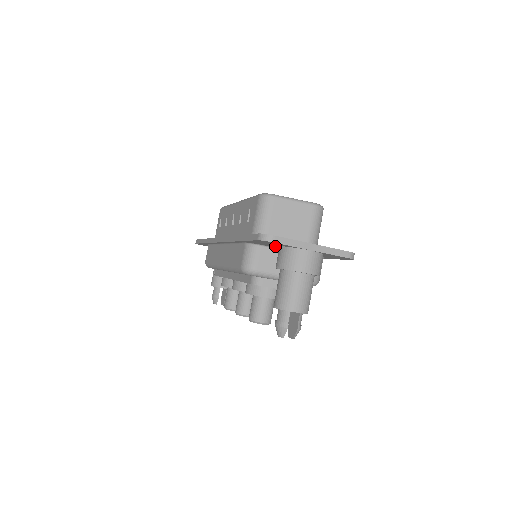
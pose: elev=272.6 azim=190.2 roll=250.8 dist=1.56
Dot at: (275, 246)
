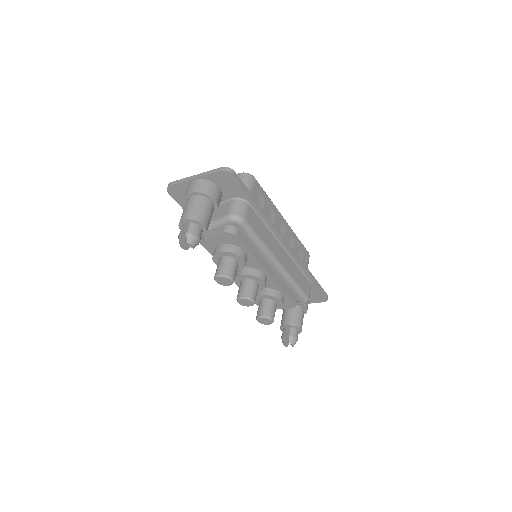
Dot at: occluded
